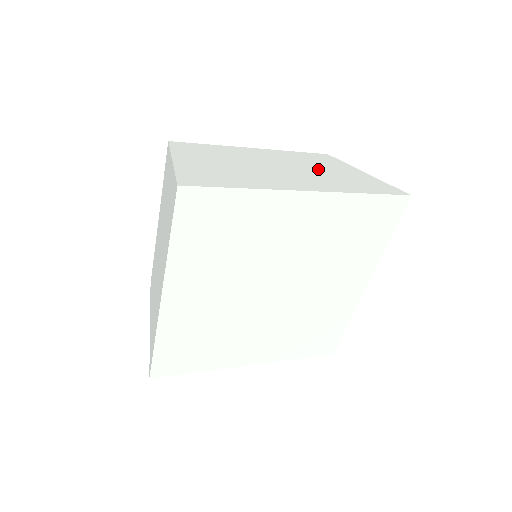
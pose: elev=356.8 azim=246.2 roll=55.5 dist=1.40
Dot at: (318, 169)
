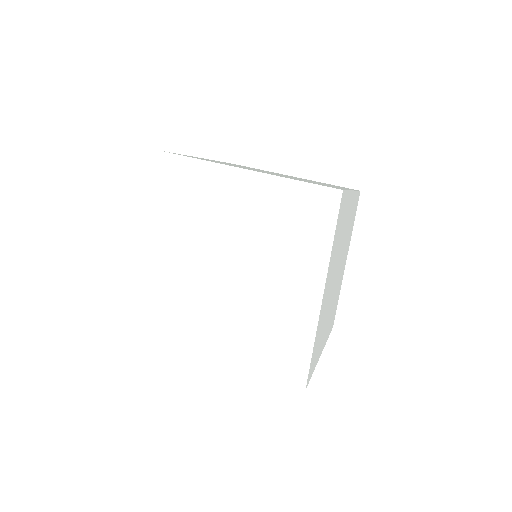
Dot at: occluded
